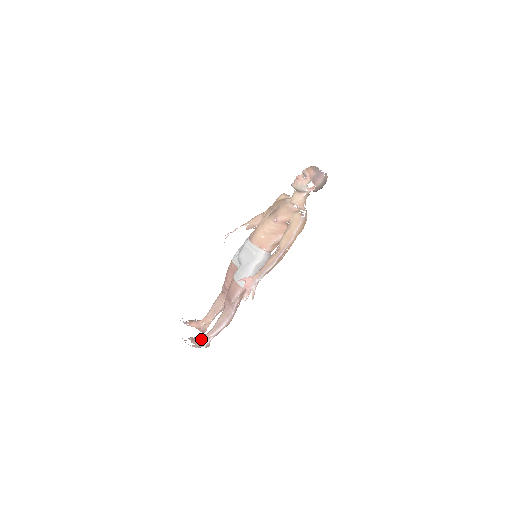
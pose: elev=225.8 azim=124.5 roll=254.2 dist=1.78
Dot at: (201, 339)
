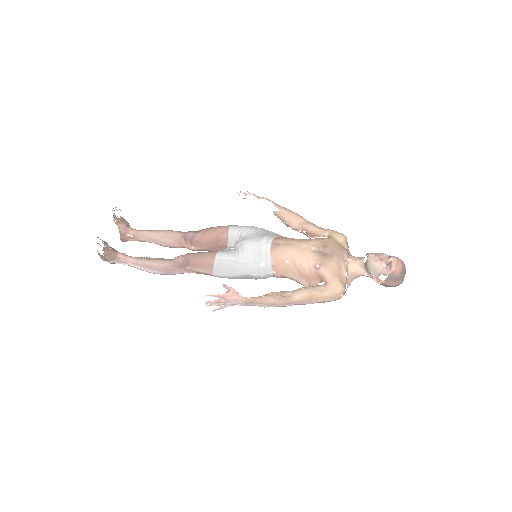
Dot at: (115, 255)
